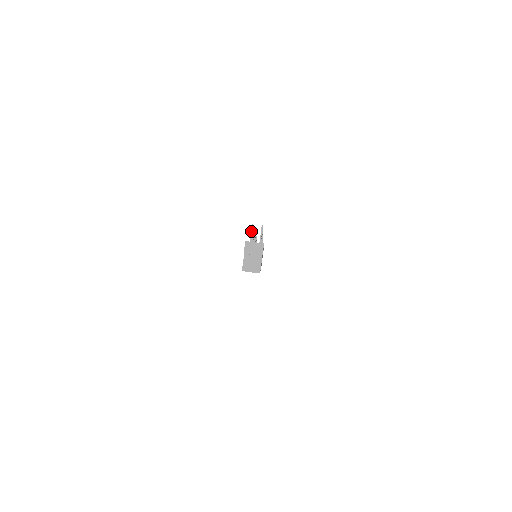
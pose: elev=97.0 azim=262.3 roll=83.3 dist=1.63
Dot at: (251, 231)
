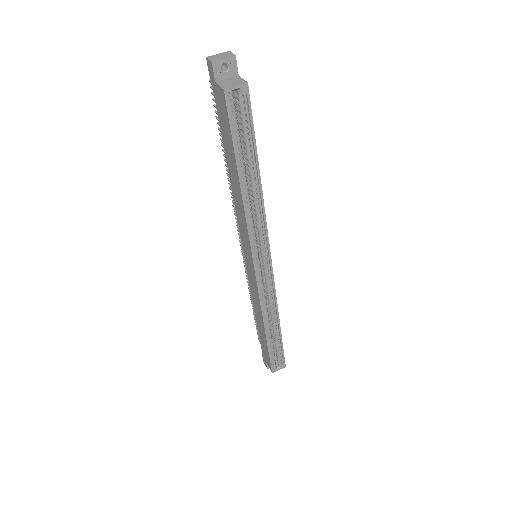
Dot at: occluded
